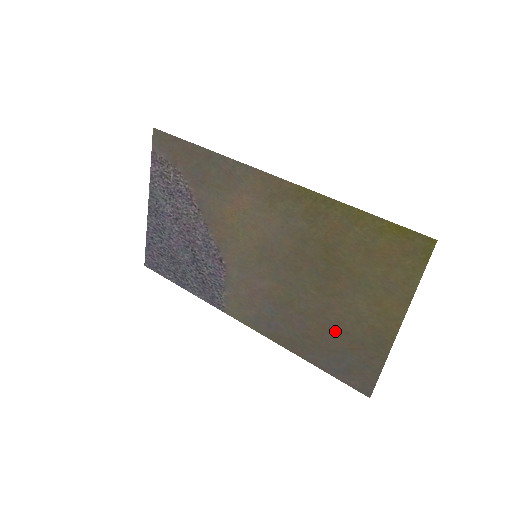
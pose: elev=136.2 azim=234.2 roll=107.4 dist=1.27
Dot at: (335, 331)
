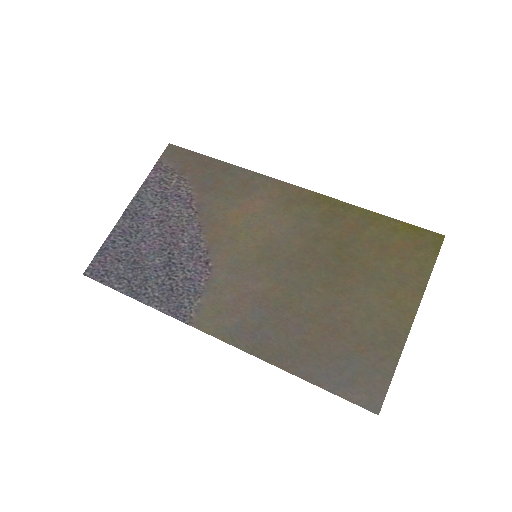
Dot at: (340, 332)
